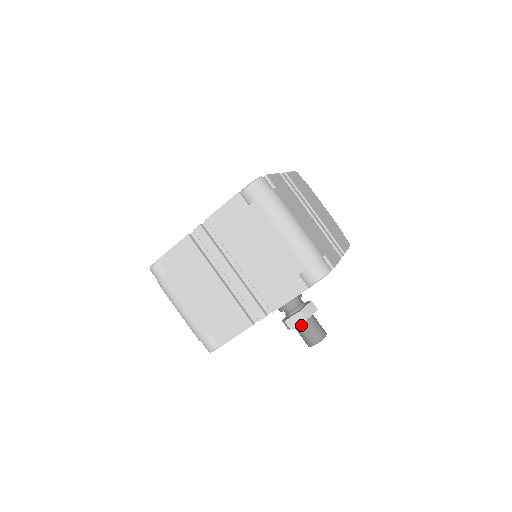
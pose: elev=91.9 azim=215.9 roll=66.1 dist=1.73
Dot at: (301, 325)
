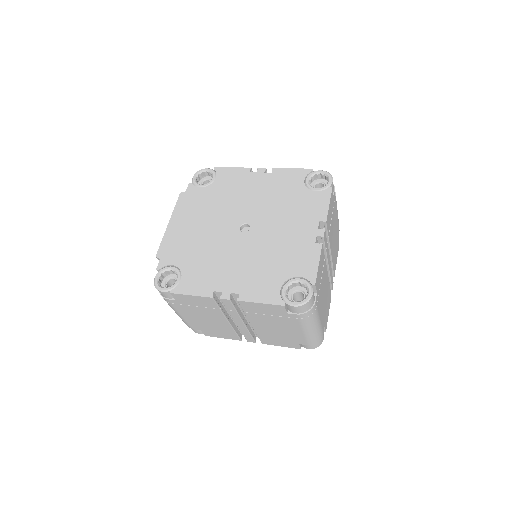
Dot at: occluded
